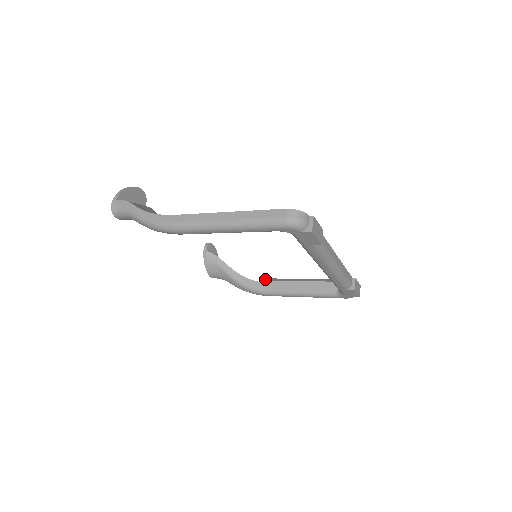
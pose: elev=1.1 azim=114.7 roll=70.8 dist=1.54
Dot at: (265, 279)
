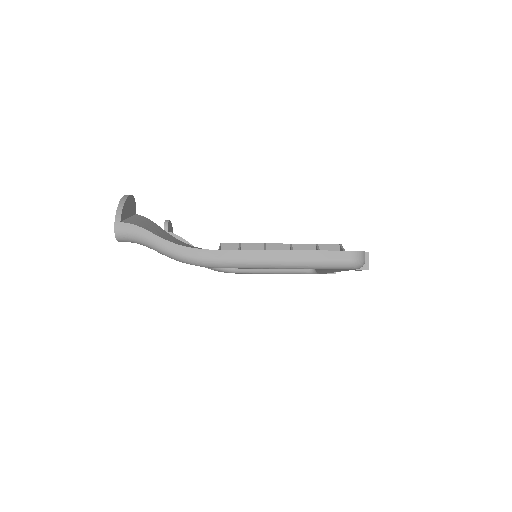
Dot at: occluded
